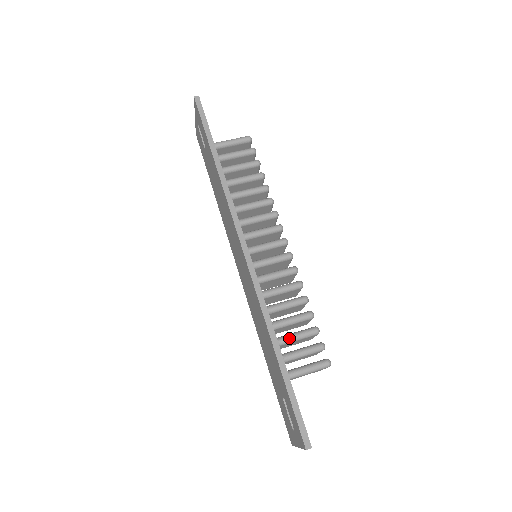
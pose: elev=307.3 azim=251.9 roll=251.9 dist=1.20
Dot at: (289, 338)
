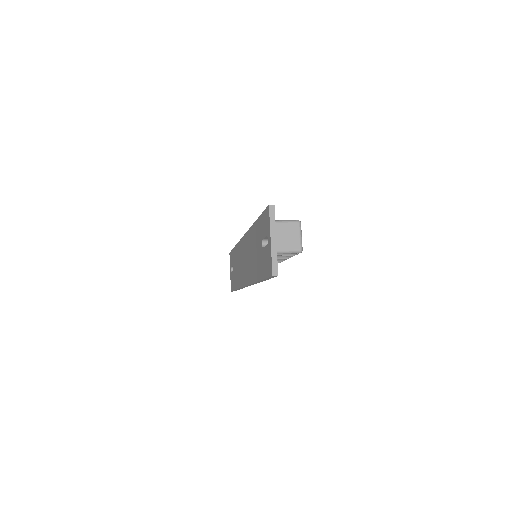
Dot at: occluded
